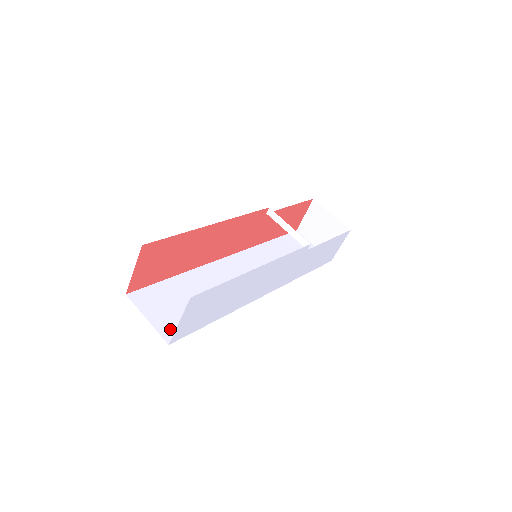
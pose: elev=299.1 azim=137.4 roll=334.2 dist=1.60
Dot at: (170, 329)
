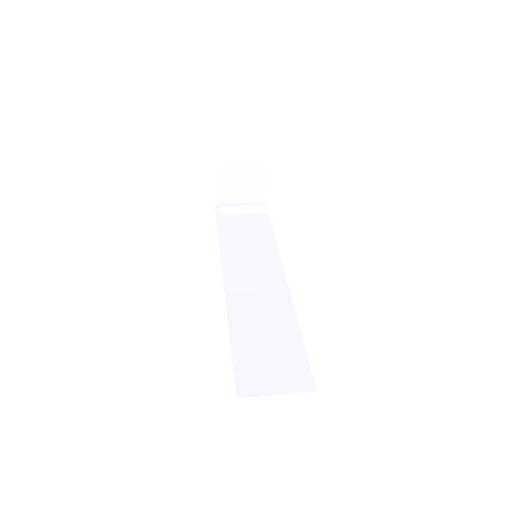
Dot at: (298, 380)
